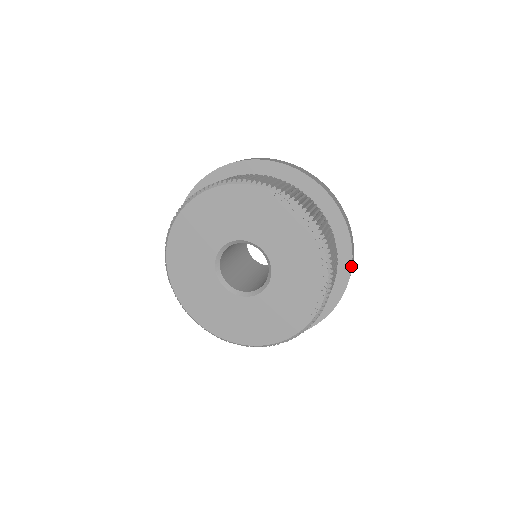
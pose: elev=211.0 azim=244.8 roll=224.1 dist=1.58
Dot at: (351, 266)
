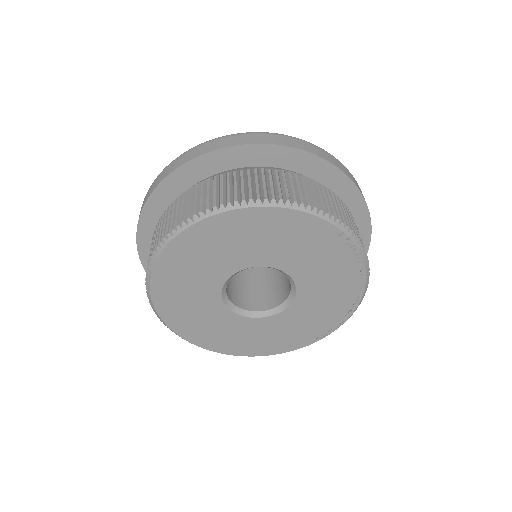
Dot at: occluded
